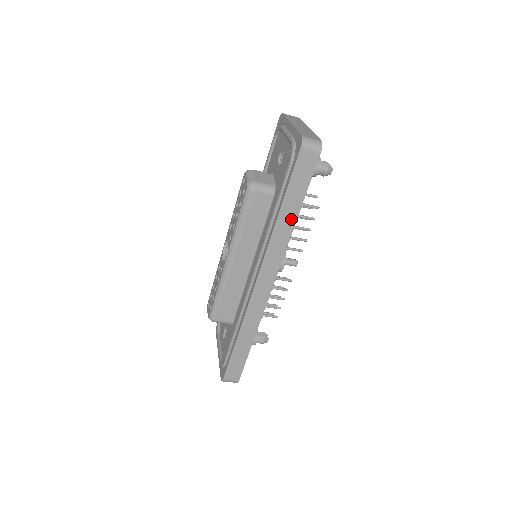
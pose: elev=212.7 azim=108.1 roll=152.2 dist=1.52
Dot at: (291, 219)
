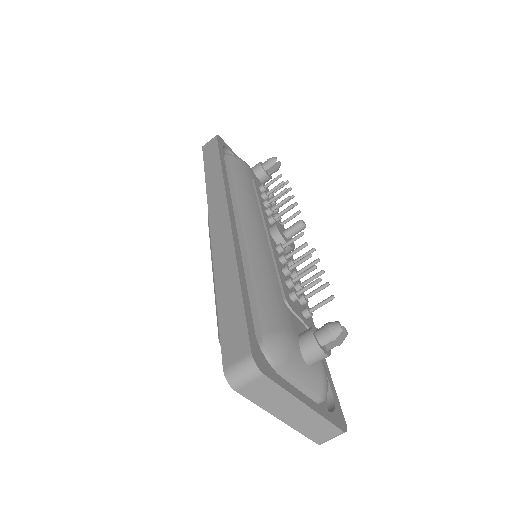
Dot at: (217, 170)
